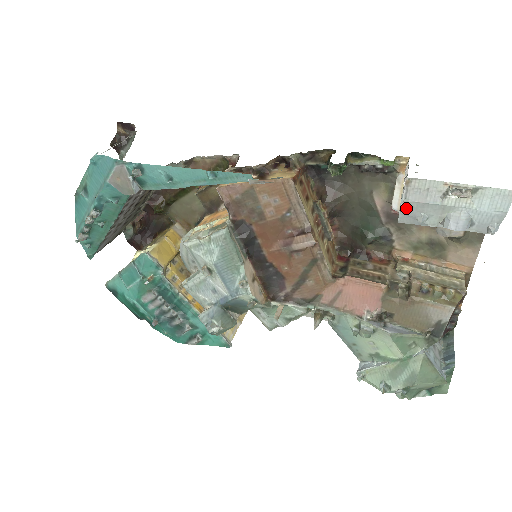
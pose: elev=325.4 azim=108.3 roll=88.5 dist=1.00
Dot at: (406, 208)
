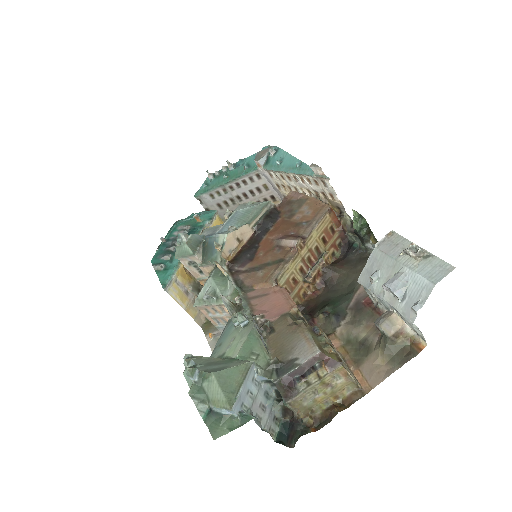
Dot at: (372, 259)
